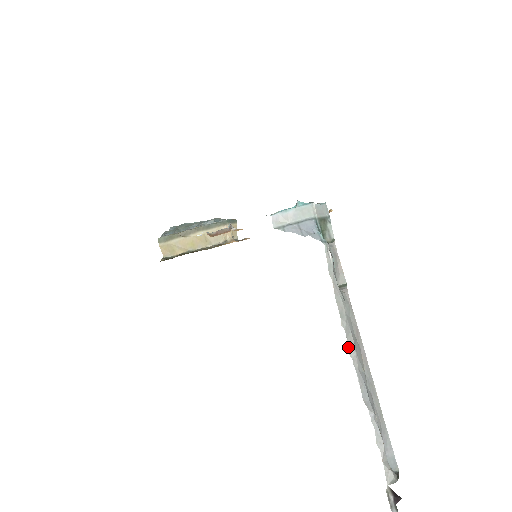
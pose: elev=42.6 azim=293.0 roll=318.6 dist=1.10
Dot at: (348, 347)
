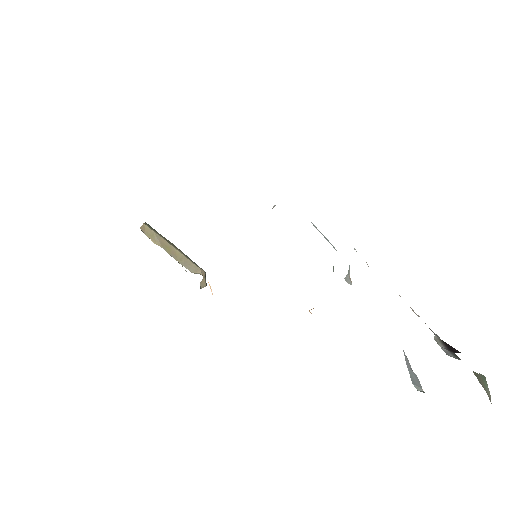
Dot at: occluded
